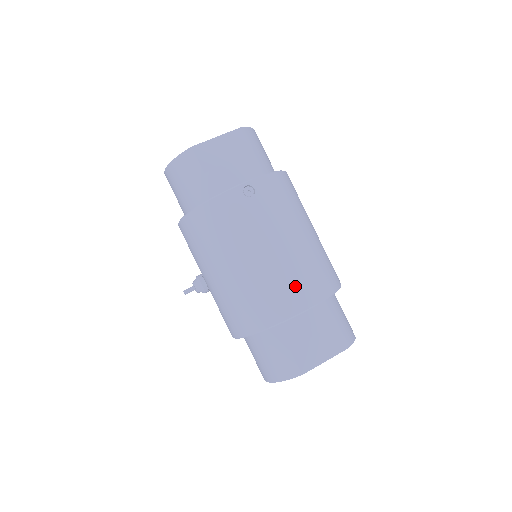
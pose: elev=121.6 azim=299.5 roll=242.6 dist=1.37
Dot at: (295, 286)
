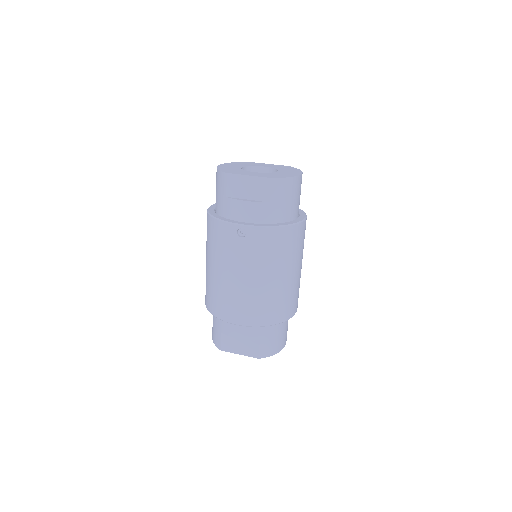
Dot at: (238, 308)
